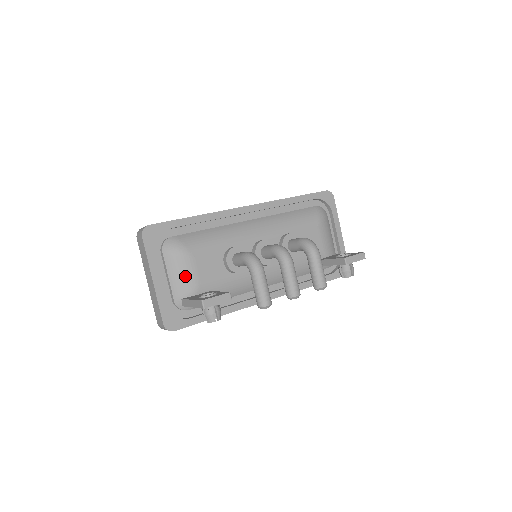
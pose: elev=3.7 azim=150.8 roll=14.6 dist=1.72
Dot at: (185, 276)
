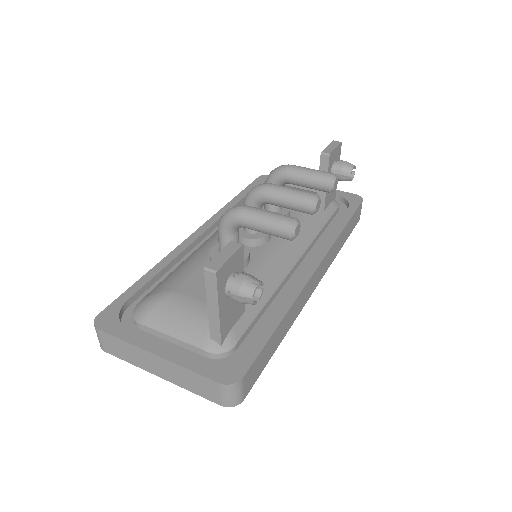
Dot at: (187, 314)
